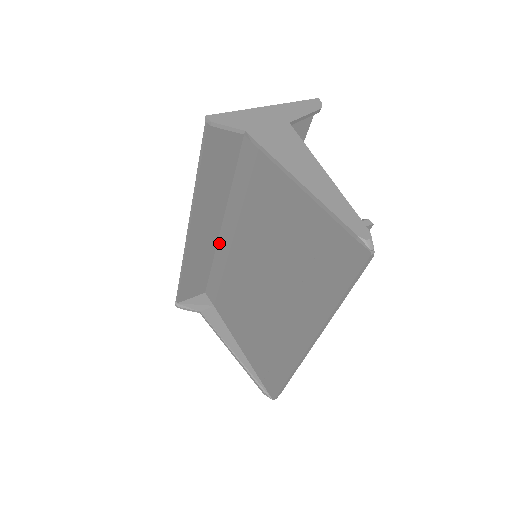
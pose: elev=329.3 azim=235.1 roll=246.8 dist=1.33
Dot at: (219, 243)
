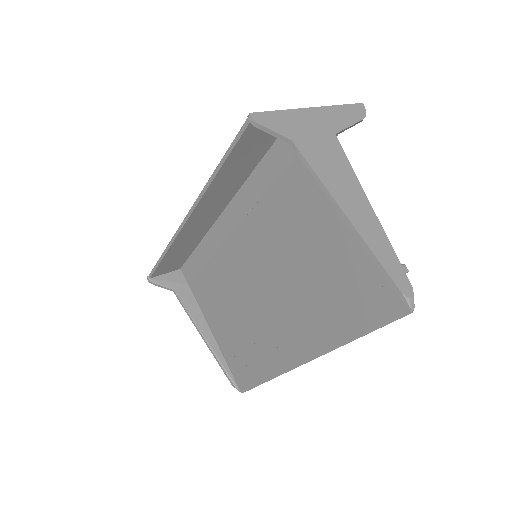
Dot at: (213, 229)
